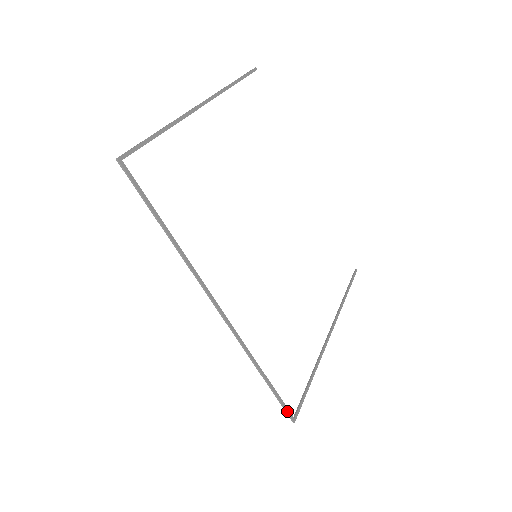
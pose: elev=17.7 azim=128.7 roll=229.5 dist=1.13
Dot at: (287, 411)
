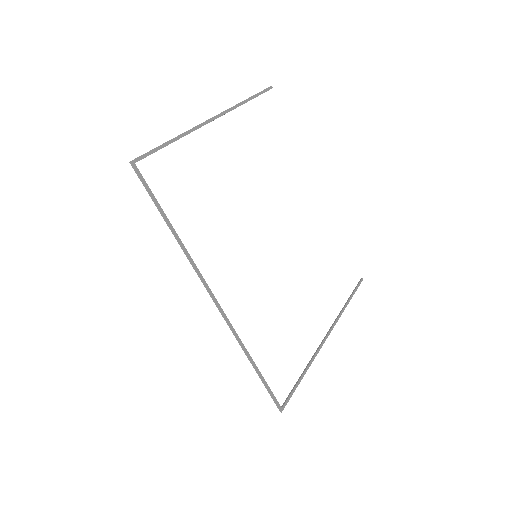
Dot at: (275, 400)
